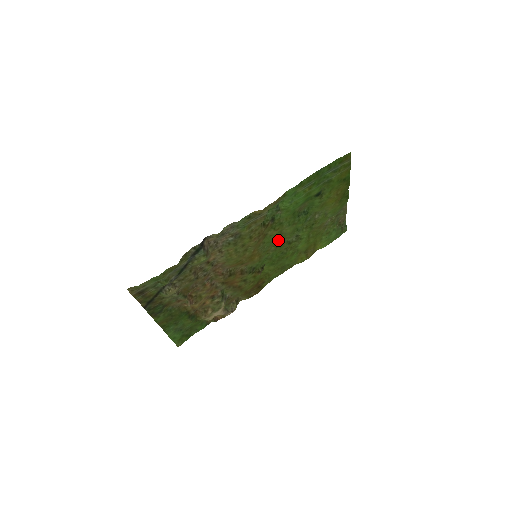
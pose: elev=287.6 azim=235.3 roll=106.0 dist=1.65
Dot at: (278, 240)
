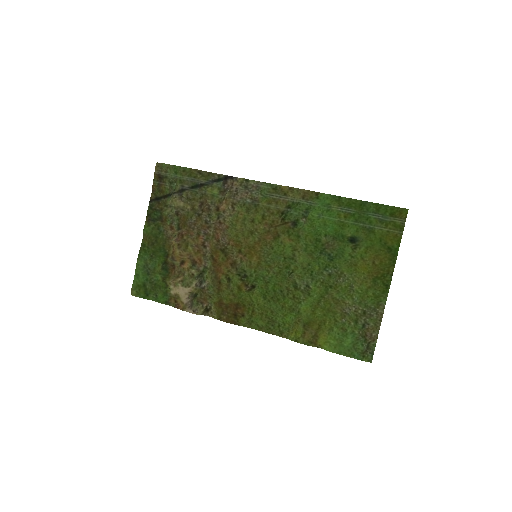
Dot at: (287, 265)
